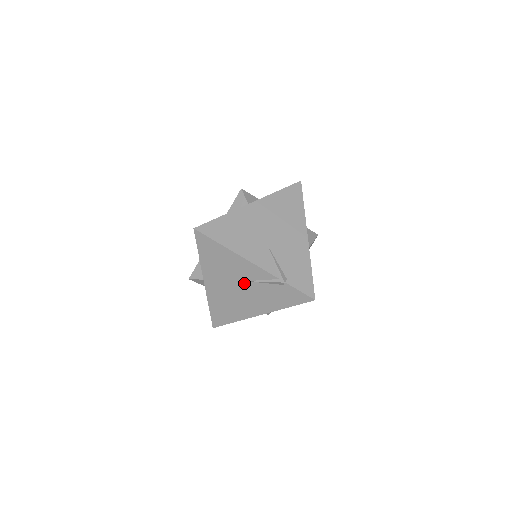
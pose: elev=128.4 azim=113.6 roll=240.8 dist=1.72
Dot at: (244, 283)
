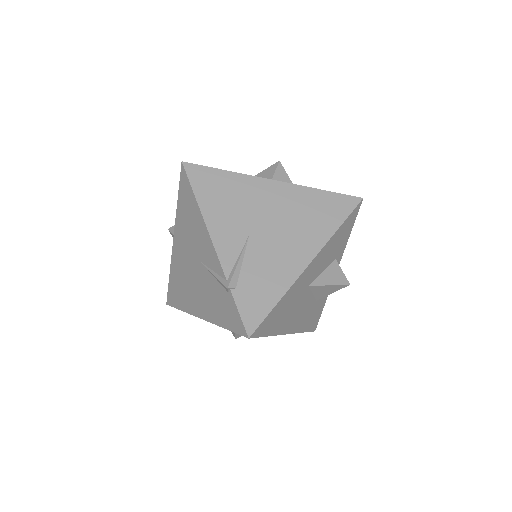
Dot at: (199, 264)
